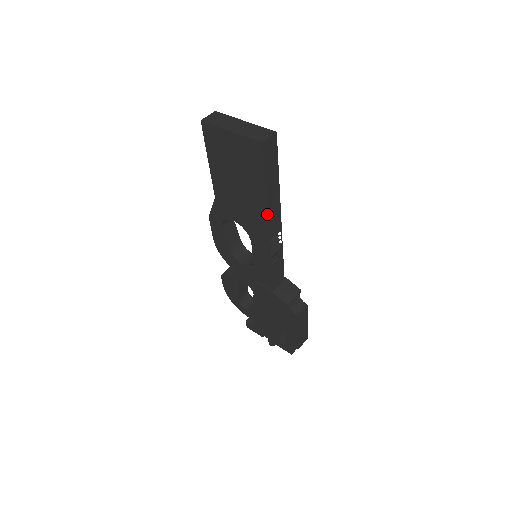
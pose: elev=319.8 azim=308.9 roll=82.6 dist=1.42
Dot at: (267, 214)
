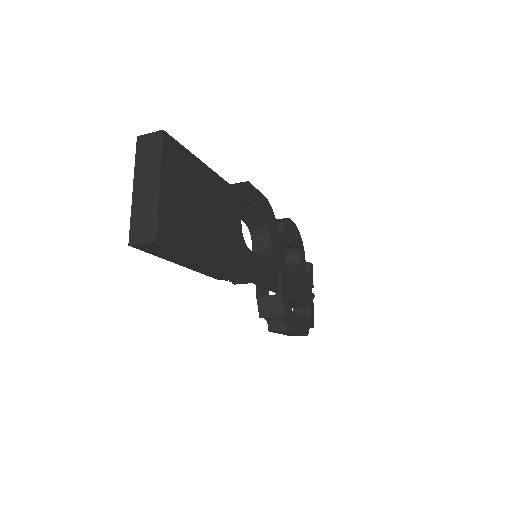
Dot at: (198, 270)
